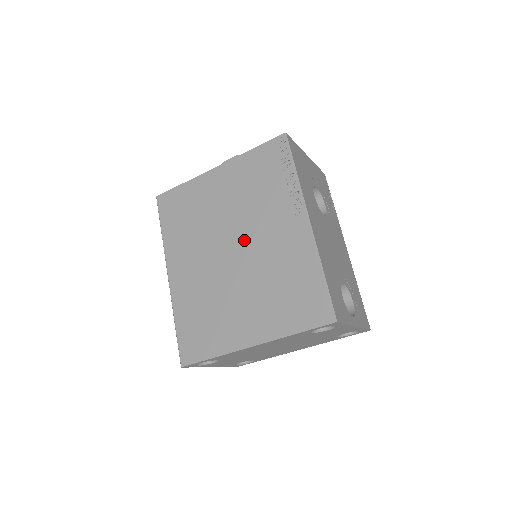
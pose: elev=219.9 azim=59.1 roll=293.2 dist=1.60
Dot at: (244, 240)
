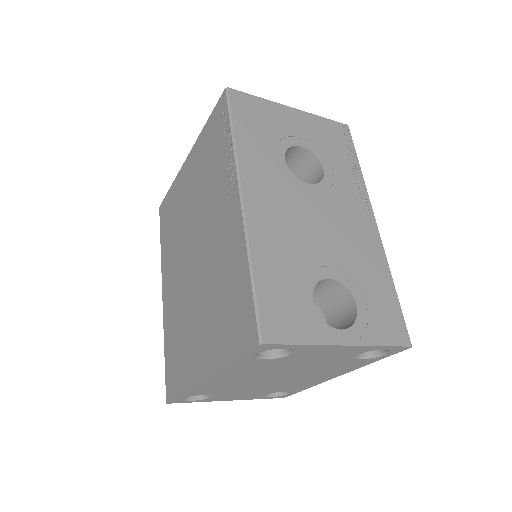
Dot at: (200, 240)
